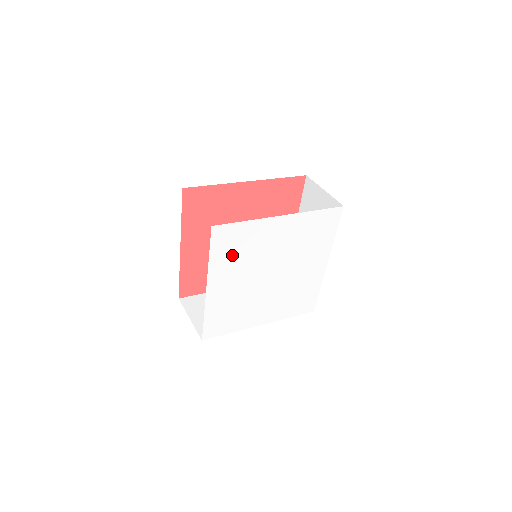
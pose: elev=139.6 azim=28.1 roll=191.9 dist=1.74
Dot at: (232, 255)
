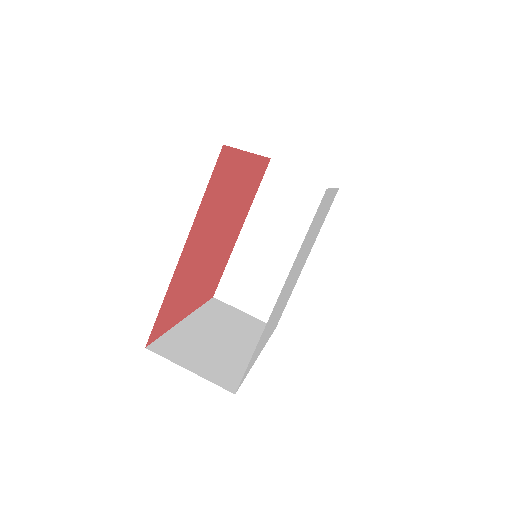
Dot at: (261, 344)
